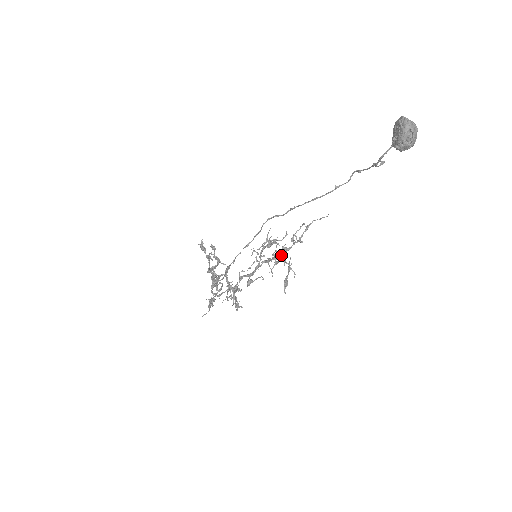
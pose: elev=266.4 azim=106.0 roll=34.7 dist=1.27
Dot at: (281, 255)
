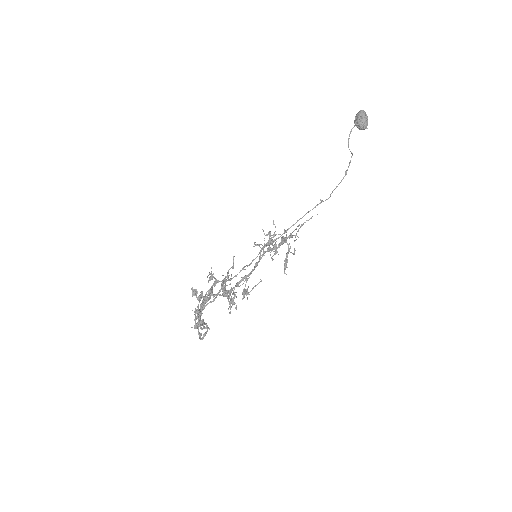
Dot at: (281, 241)
